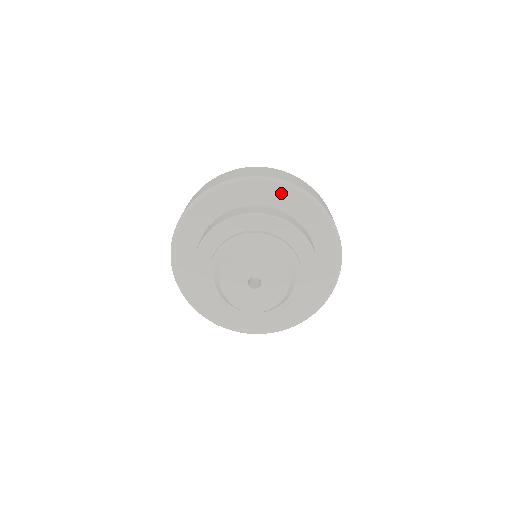
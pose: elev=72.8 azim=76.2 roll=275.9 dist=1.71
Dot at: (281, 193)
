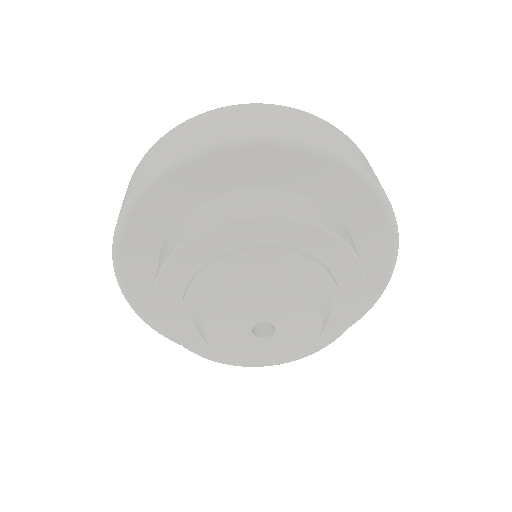
Dot at: (194, 175)
